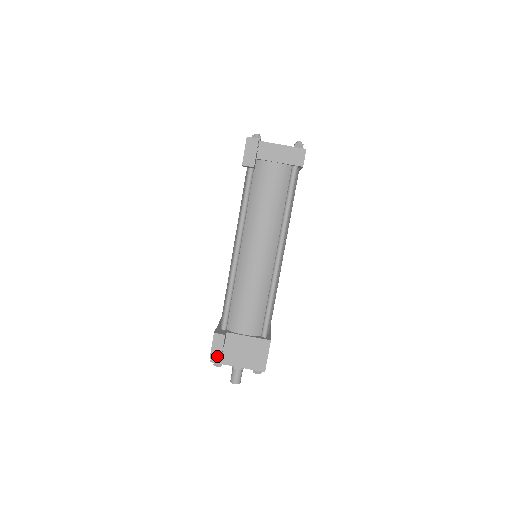
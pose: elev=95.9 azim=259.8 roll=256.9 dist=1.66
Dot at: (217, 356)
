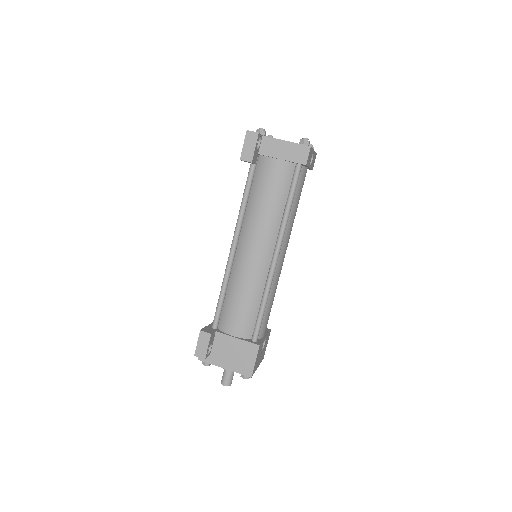
Dot at: (202, 354)
